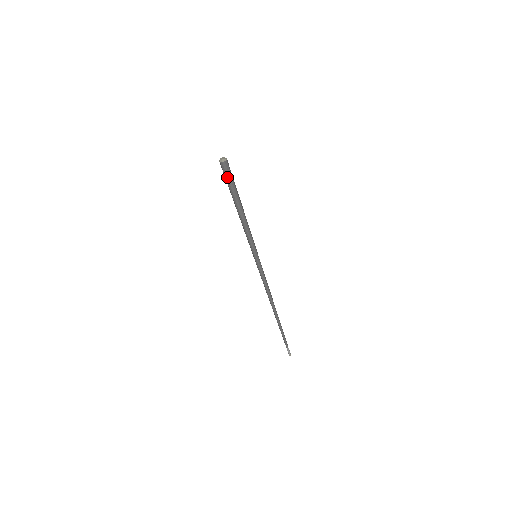
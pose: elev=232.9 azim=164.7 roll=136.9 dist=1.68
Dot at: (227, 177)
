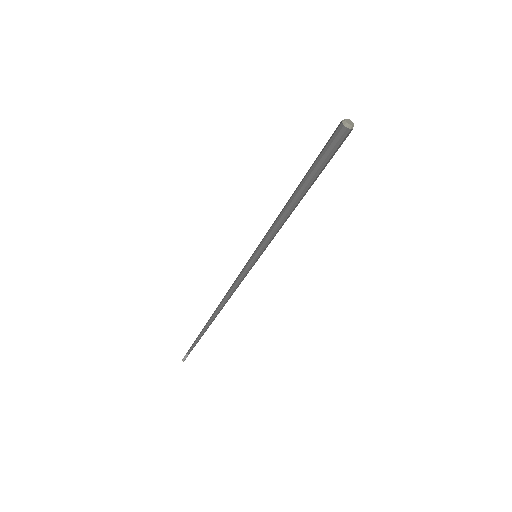
Dot at: (334, 152)
